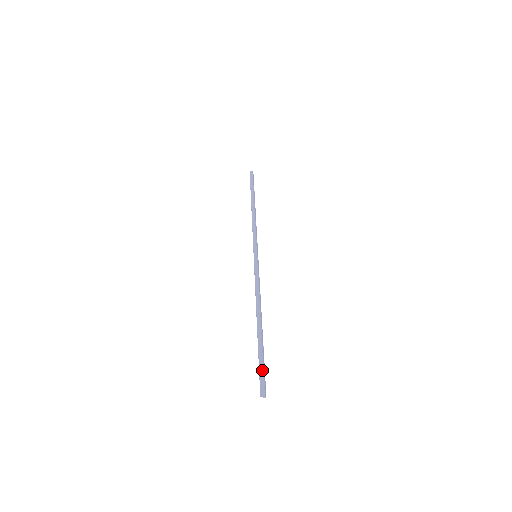
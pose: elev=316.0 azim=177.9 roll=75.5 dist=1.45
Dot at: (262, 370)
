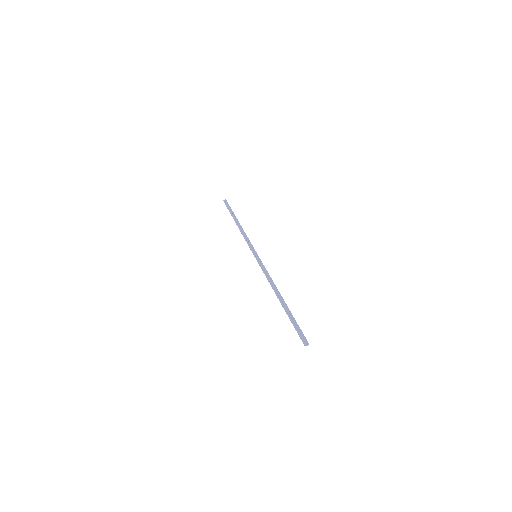
Dot at: (297, 329)
